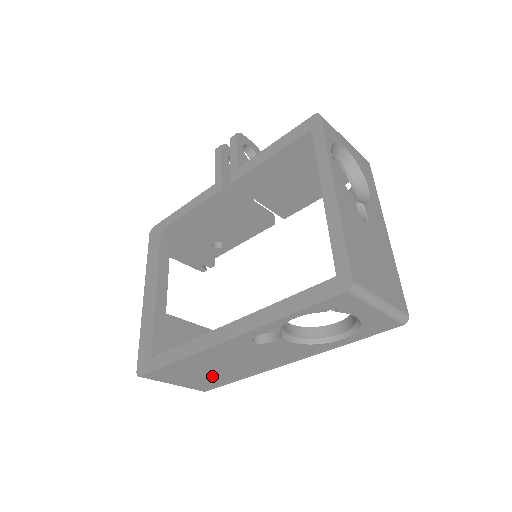
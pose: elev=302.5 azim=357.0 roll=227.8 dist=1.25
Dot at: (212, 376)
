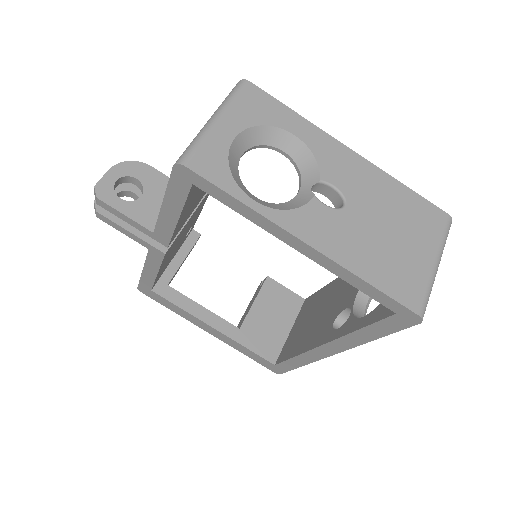
Dot at: occluded
